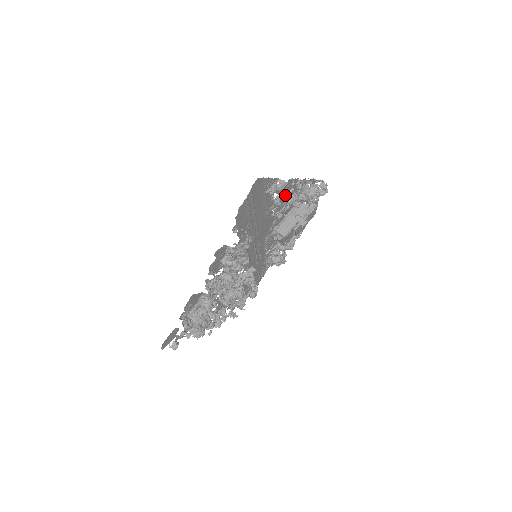
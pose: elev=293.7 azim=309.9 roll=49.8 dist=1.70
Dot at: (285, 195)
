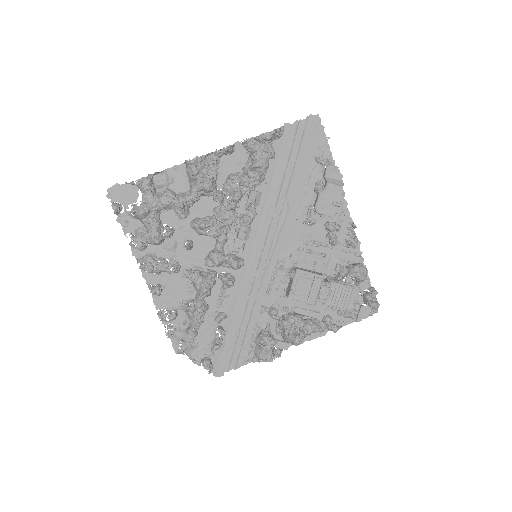
Dot at: (329, 200)
